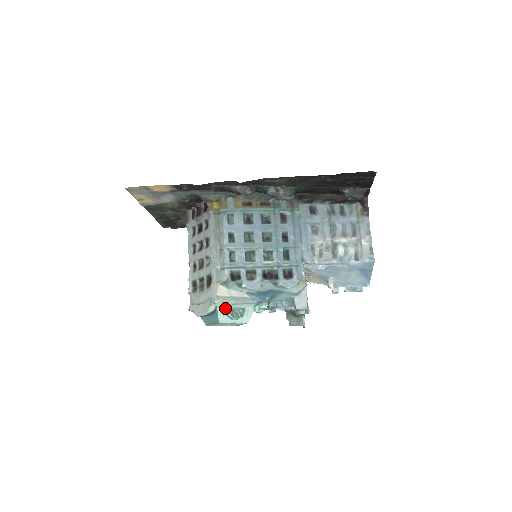
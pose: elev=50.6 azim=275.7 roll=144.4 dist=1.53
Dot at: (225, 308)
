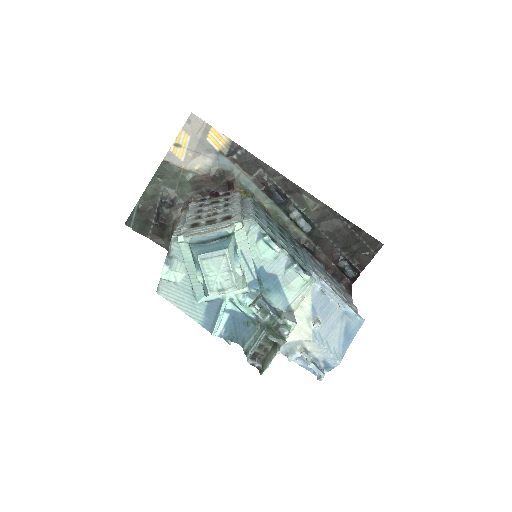
Dot at: (236, 246)
